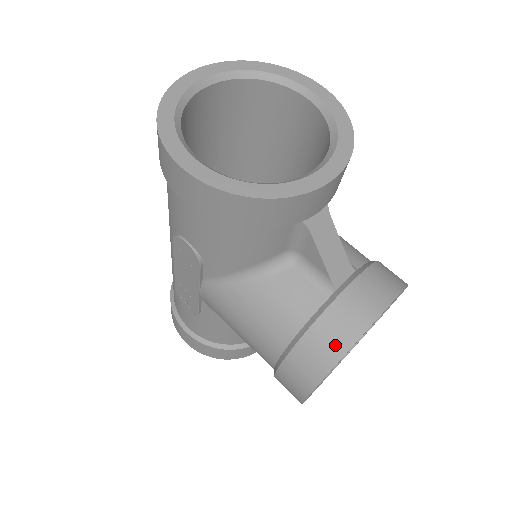
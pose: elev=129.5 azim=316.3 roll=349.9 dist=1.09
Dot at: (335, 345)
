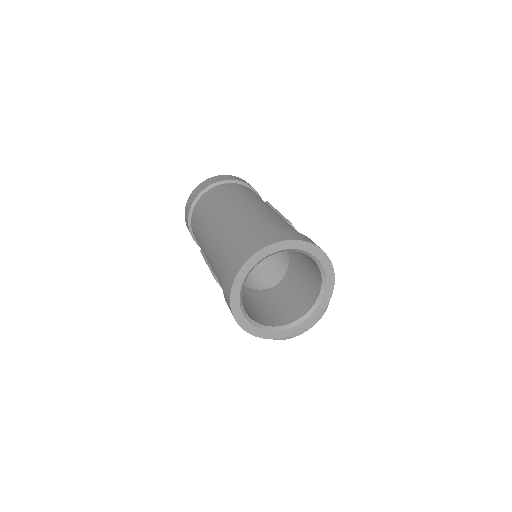
Dot at: occluded
